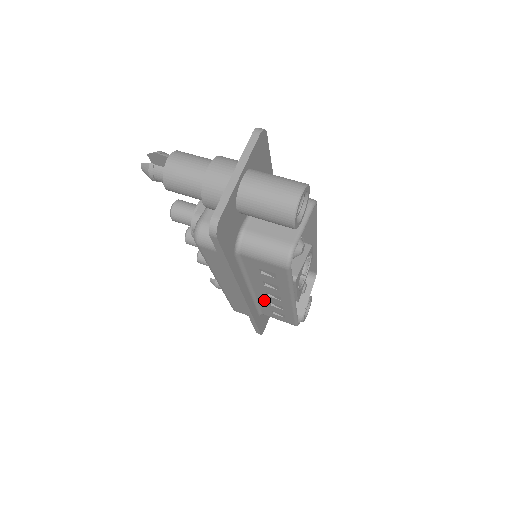
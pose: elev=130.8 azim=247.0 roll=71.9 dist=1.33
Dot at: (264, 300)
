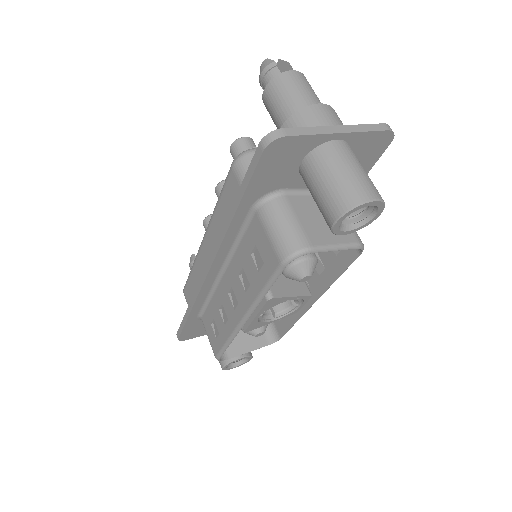
Dot at: (220, 298)
